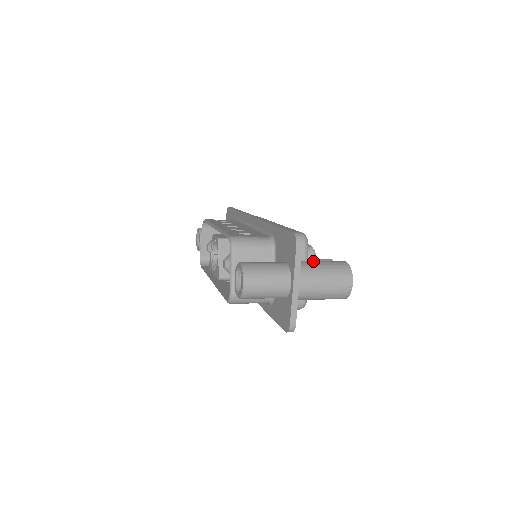
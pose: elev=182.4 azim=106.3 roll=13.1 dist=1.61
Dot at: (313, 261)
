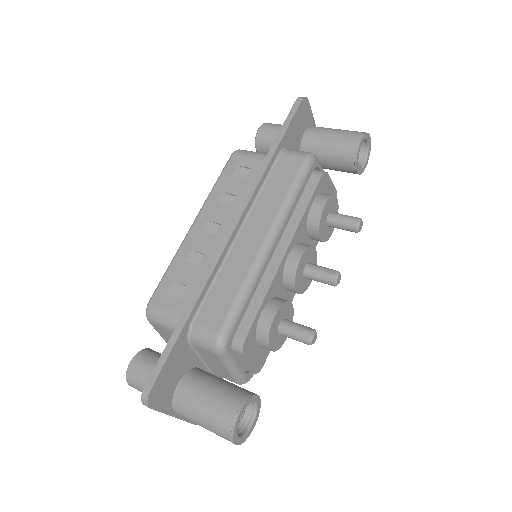
Dot at: (198, 397)
